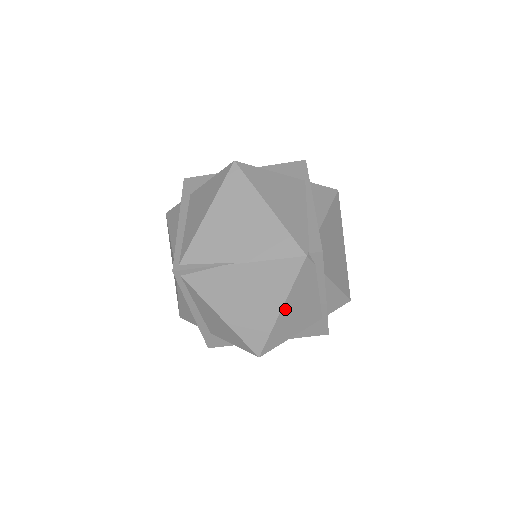
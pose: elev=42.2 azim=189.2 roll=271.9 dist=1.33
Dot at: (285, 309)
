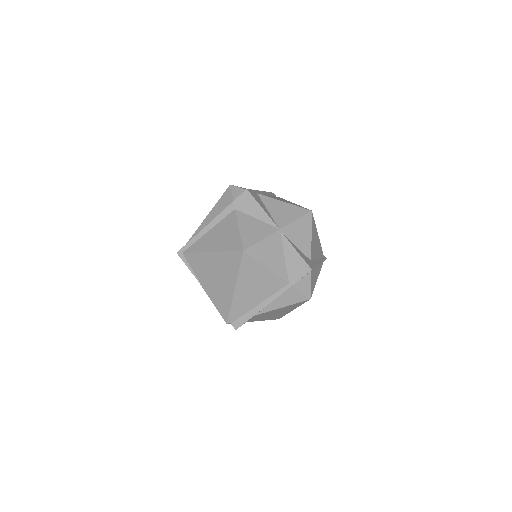
Dot at: occluded
